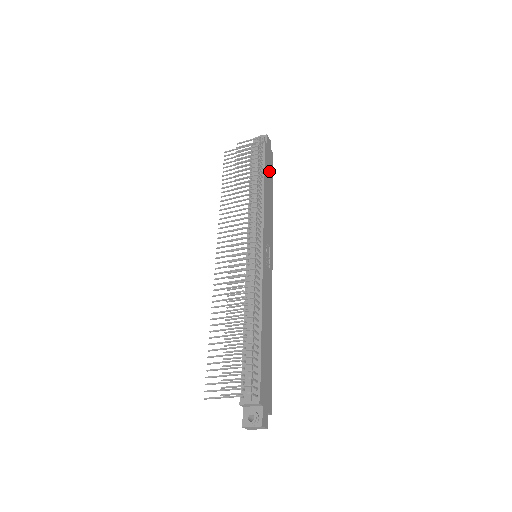
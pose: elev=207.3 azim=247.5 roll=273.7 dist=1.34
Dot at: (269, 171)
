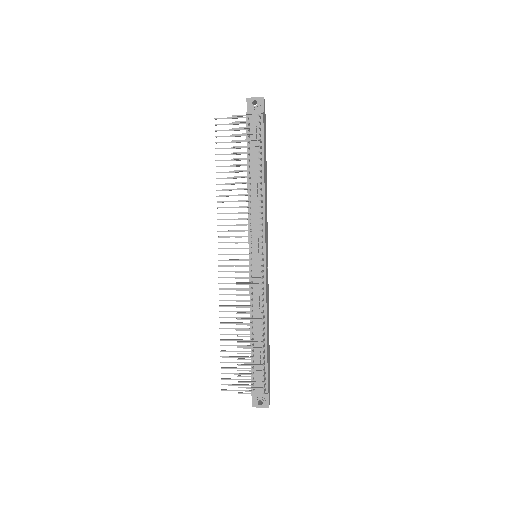
Dot at: (265, 148)
